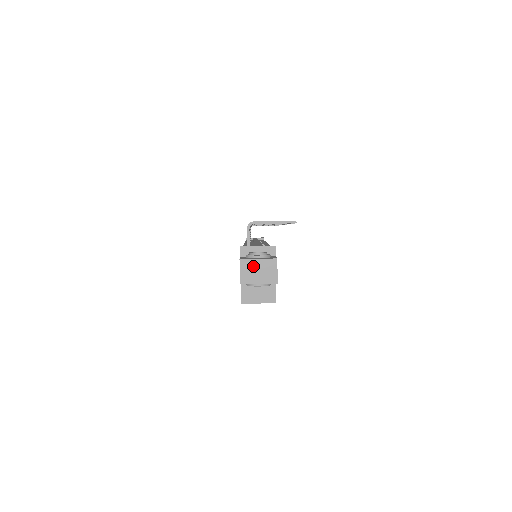
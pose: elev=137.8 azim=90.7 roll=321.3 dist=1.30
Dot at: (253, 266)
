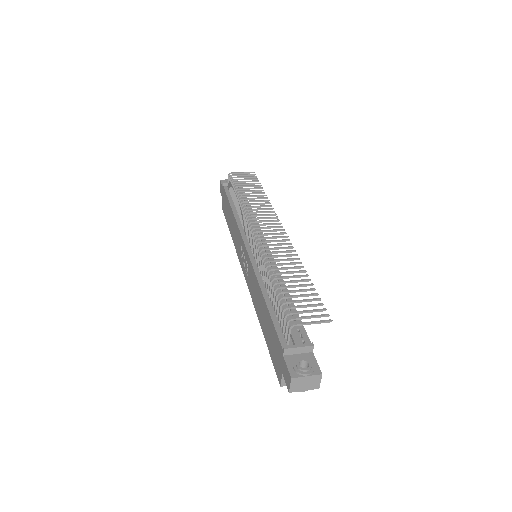
Dot at: (302, 381)
